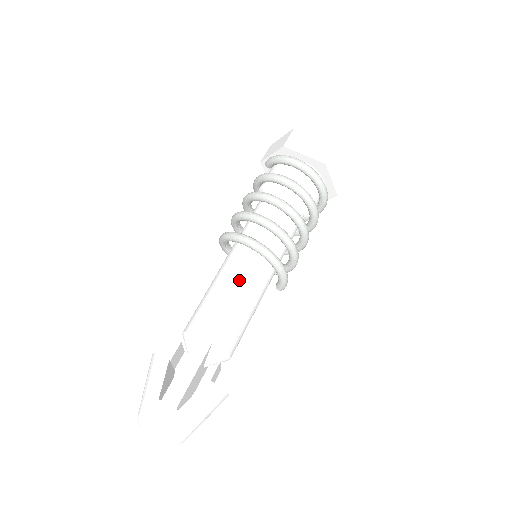
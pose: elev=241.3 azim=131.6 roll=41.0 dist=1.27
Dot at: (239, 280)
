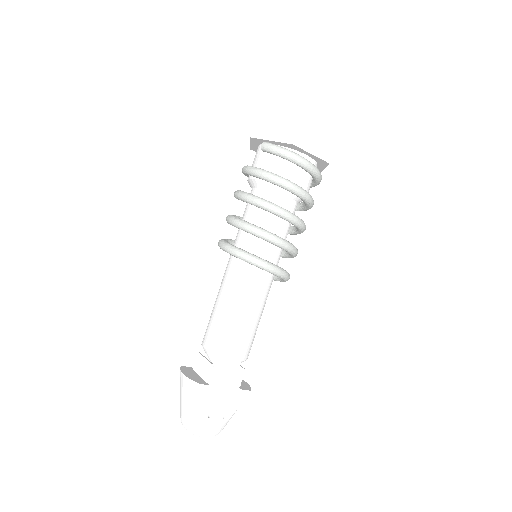
Dot at: (256, 300)
